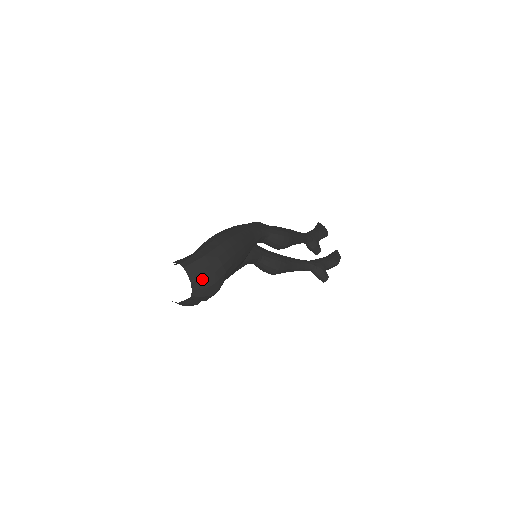
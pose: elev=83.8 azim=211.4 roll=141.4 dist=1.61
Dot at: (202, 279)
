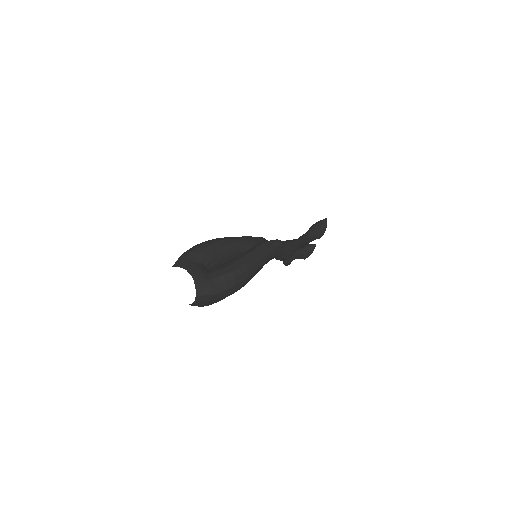
Dot at: (202, 304)
